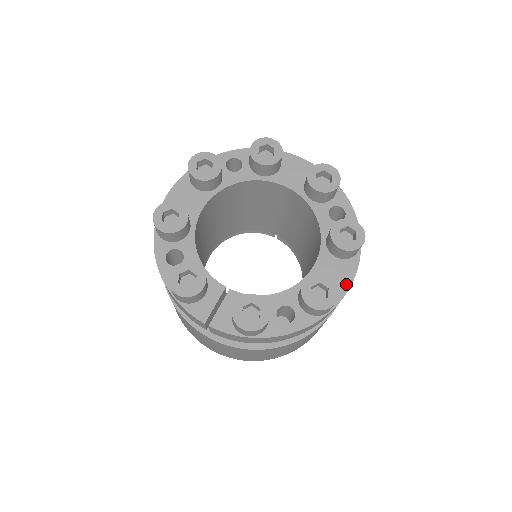
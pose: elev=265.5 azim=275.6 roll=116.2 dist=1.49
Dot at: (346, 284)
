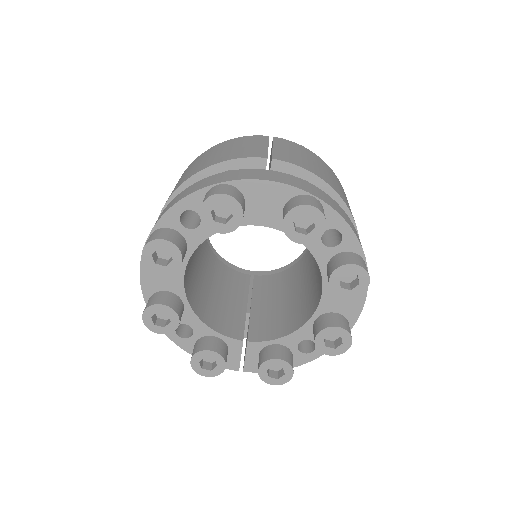
Dot at: (358, 307)
